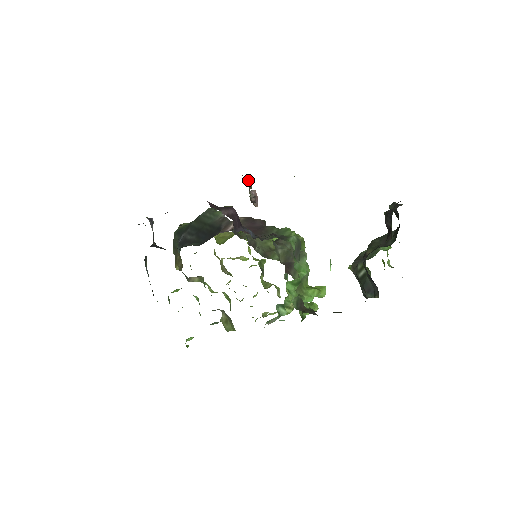
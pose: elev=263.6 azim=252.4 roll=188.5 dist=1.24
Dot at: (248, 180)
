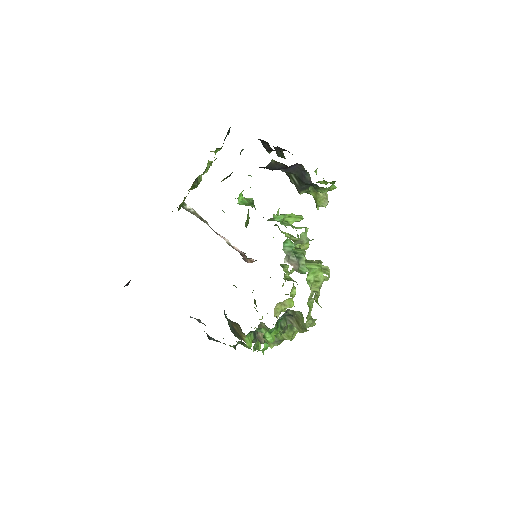
Dot at: (190, 209)
